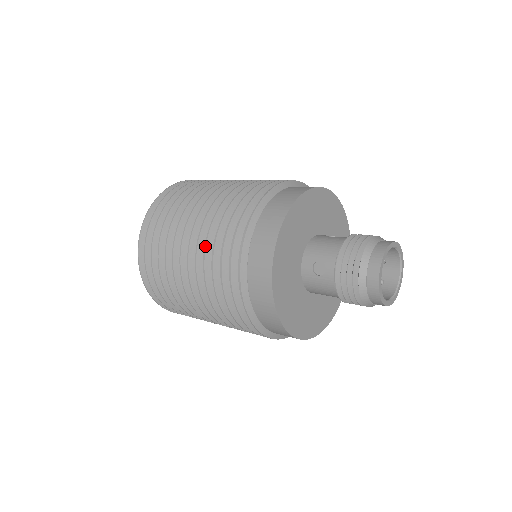
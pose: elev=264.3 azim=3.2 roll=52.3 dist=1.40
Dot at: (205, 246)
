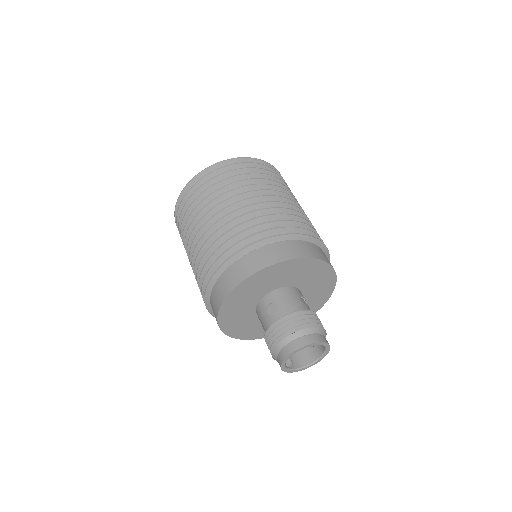
Dot at: occluded
